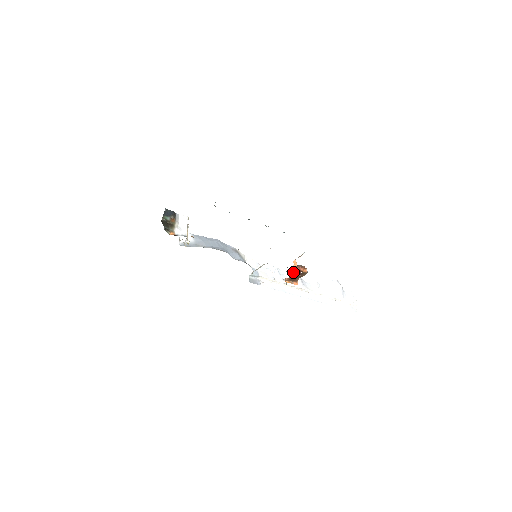
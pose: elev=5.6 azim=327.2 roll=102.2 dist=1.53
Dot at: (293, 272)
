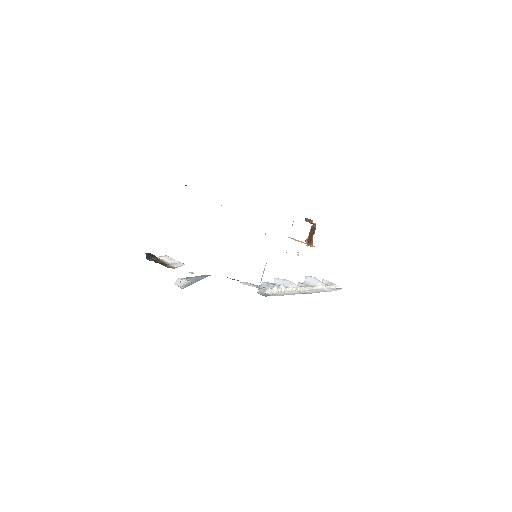
Dot at: (279, 279)
